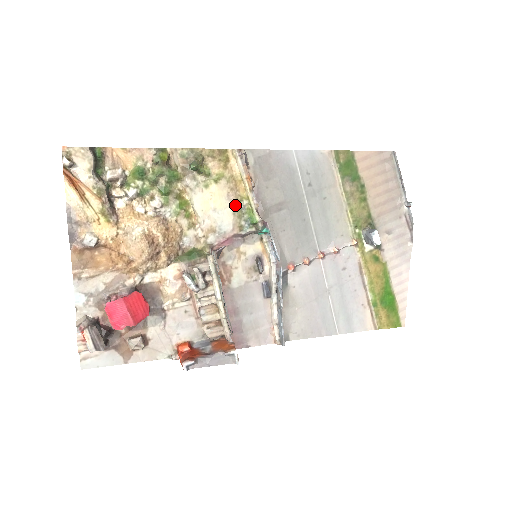
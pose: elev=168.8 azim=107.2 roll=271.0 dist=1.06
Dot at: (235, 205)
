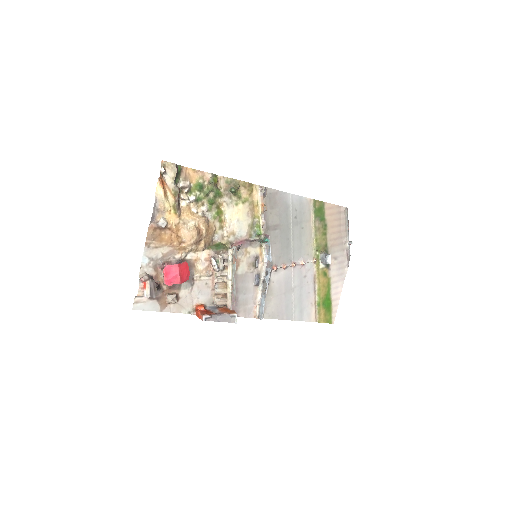
Dot at: (250, 220)
